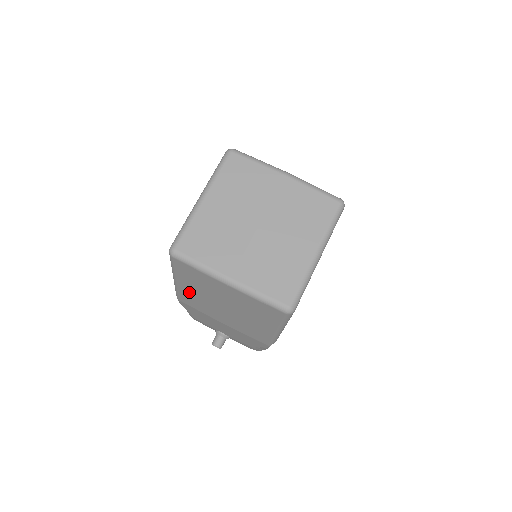
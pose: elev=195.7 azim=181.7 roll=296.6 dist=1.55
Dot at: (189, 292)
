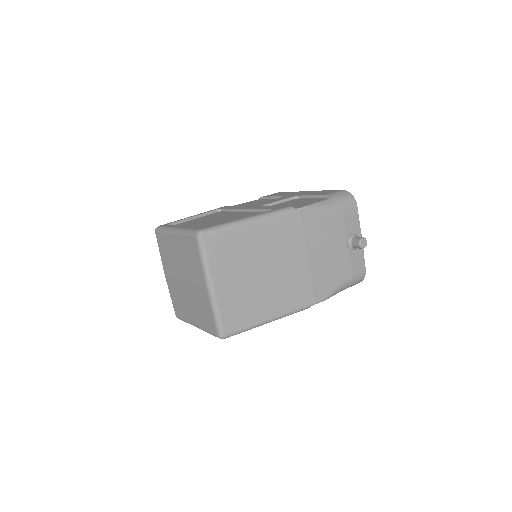
Dot at: occluded
